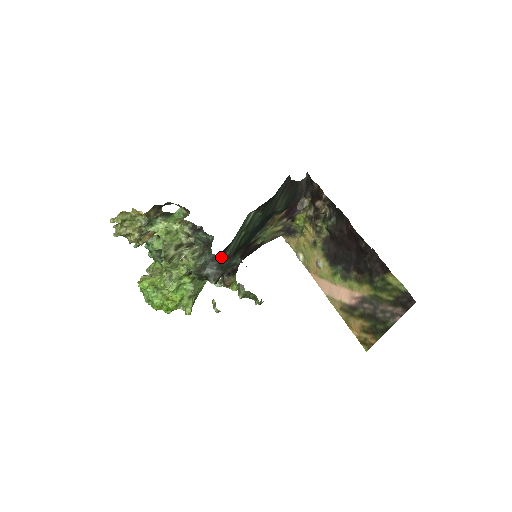
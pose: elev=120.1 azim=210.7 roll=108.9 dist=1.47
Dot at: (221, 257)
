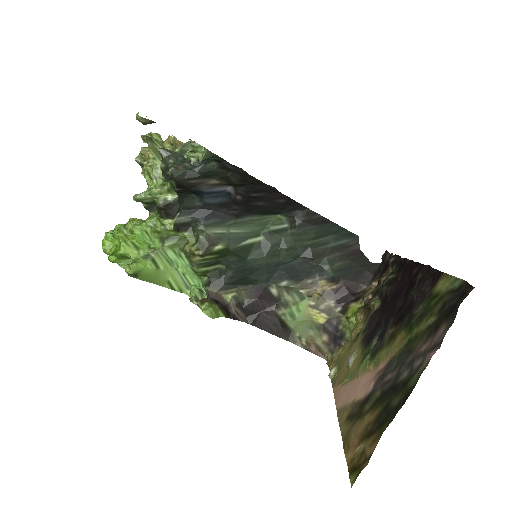
Dot at: occluded
